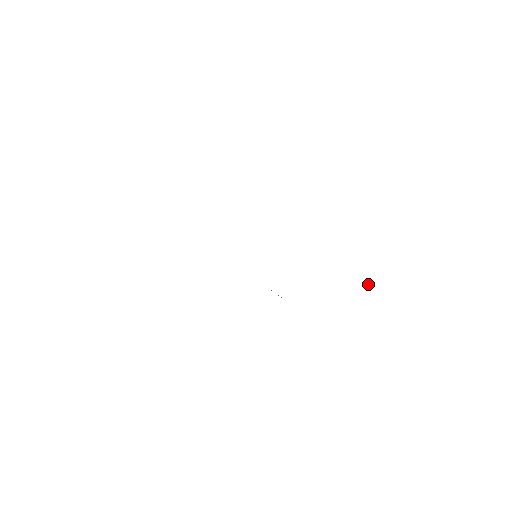
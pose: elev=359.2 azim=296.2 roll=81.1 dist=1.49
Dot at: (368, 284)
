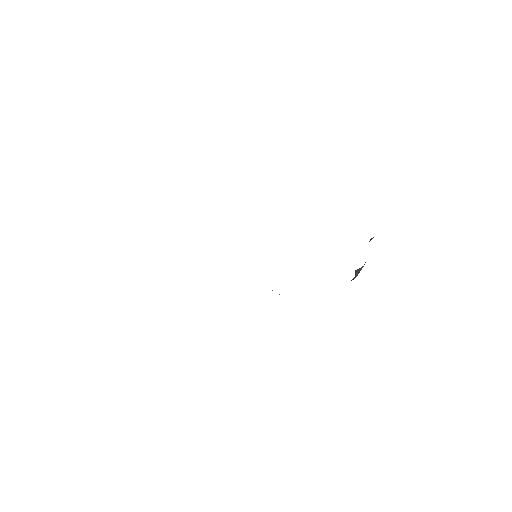
Dot at: occluded
